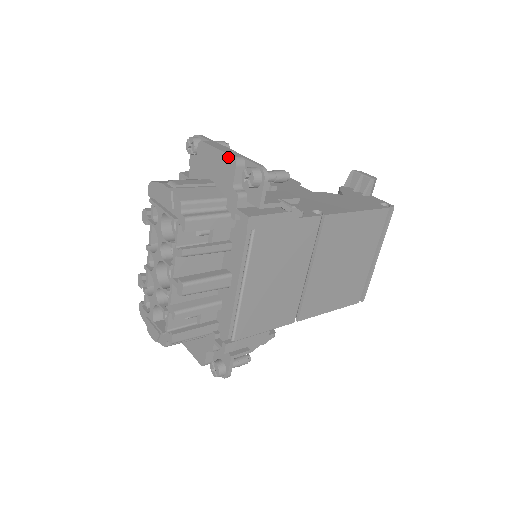
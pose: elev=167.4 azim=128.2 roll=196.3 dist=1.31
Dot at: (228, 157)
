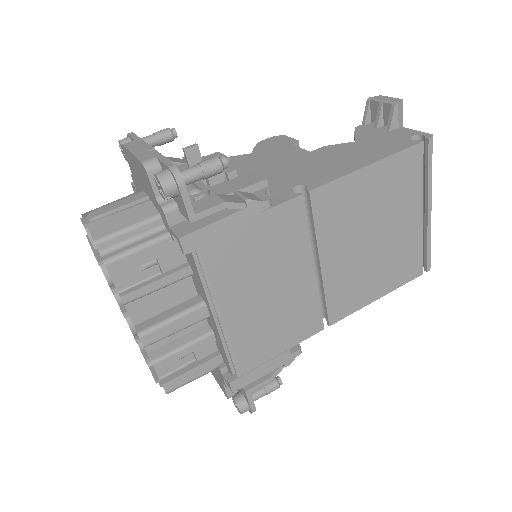
Dot at: (139, 163)
